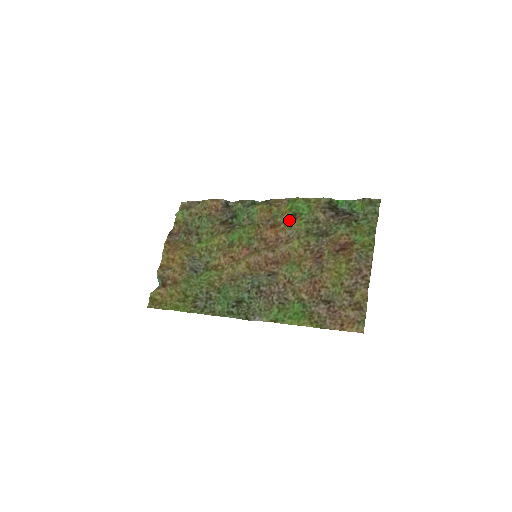
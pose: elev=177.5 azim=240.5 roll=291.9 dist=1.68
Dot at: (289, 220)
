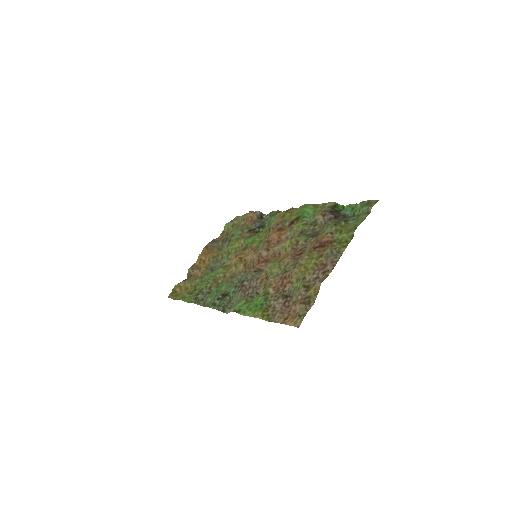
Dot at: (292, 223)
